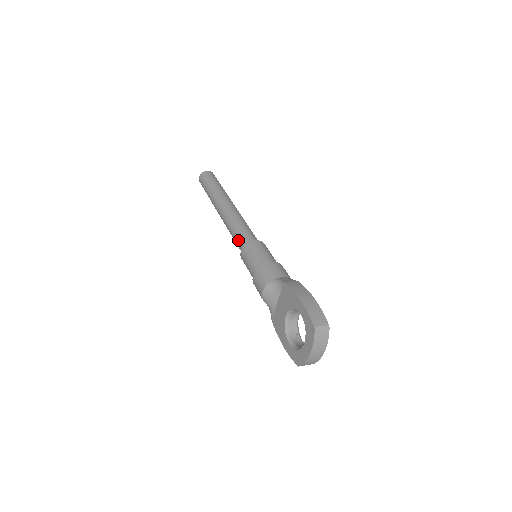
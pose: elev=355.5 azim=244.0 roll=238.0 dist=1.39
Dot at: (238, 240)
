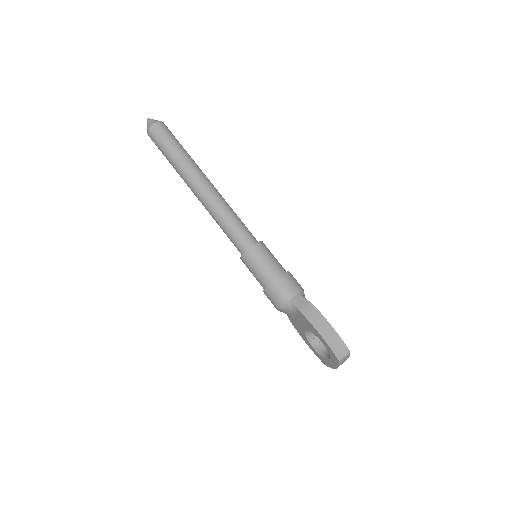
Dot at: (232, 241)
